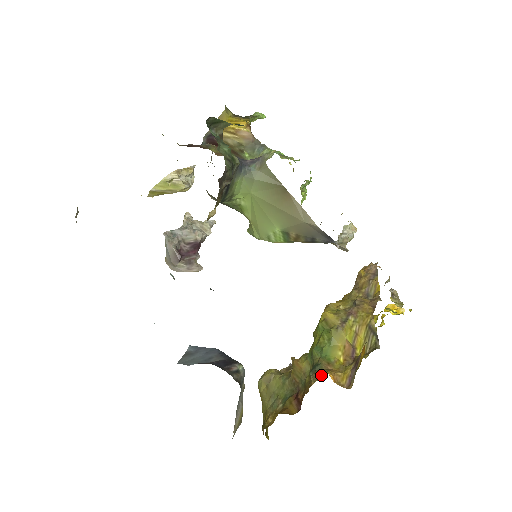
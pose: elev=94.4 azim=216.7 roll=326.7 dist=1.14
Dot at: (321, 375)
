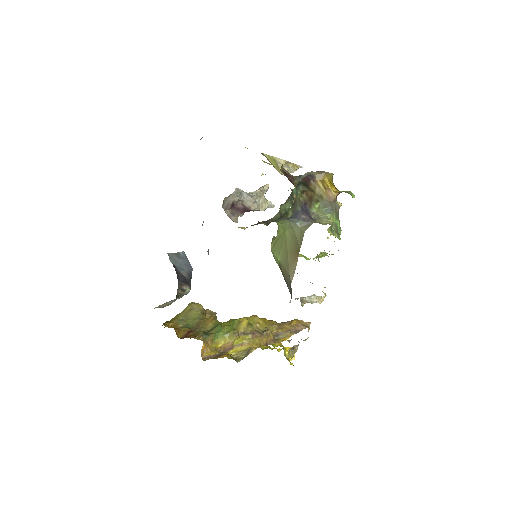
Dot at: occluded
